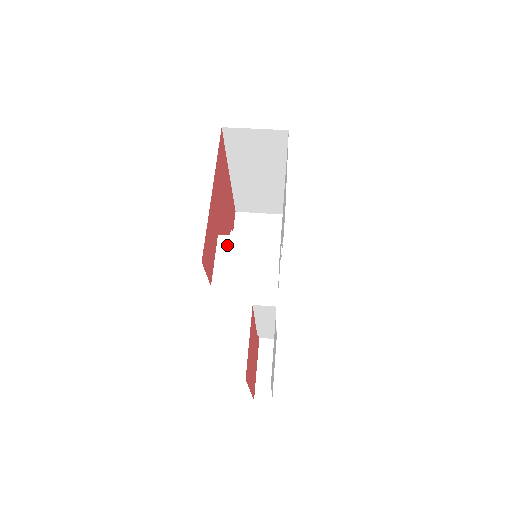
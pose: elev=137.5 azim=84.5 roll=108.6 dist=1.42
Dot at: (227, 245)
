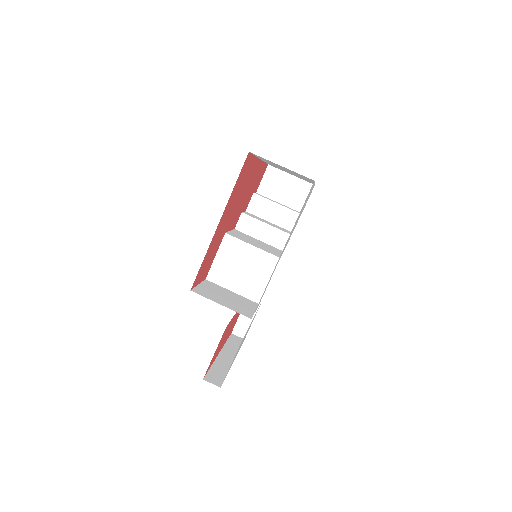
Dot at: (230, 246)
